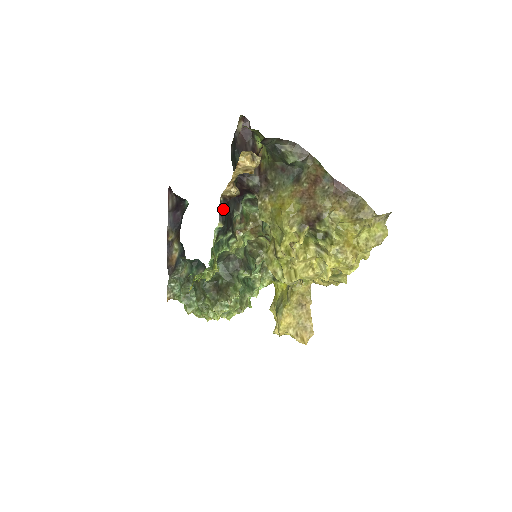
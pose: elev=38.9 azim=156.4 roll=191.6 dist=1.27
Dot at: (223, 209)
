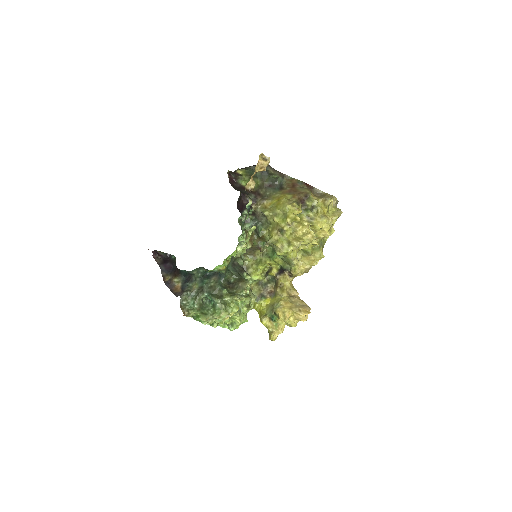
Dot at: occluded
